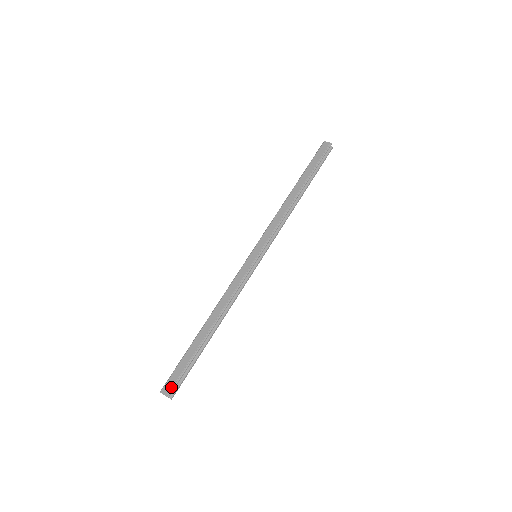
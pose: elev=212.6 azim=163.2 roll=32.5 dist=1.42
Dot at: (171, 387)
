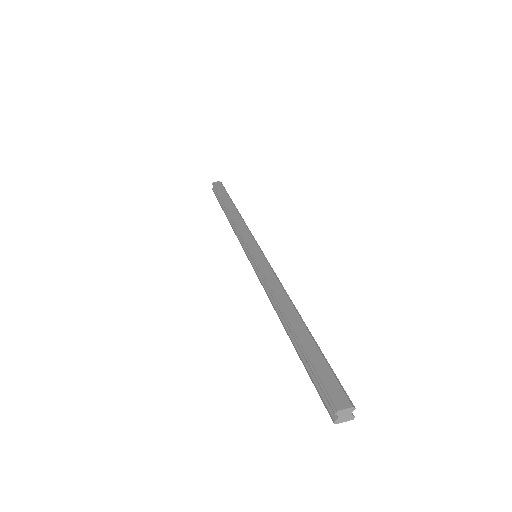
Dot at: (343, 393)
